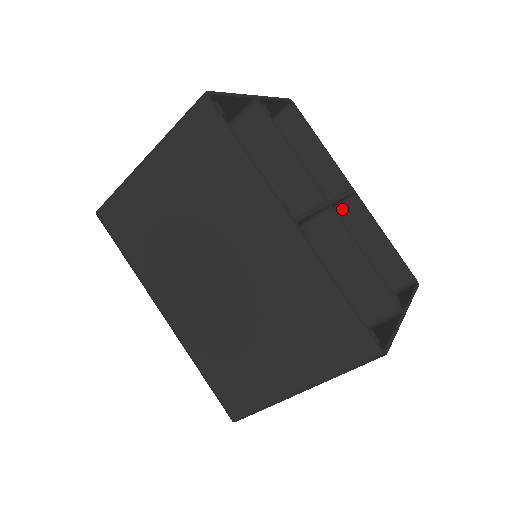
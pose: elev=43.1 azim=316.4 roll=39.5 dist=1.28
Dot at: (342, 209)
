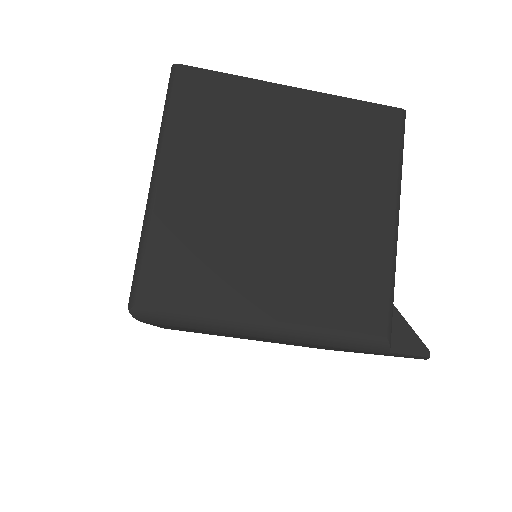
Dot at: occluded
